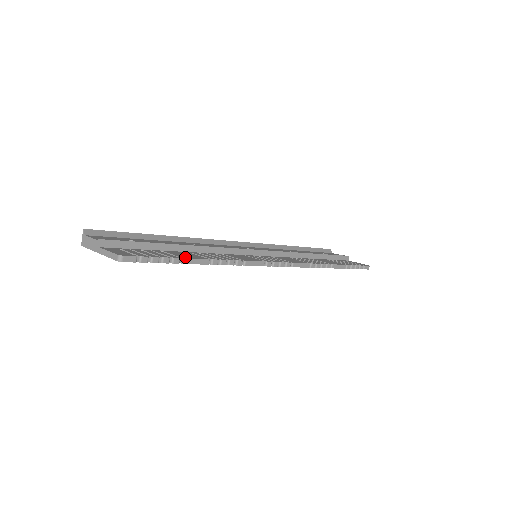
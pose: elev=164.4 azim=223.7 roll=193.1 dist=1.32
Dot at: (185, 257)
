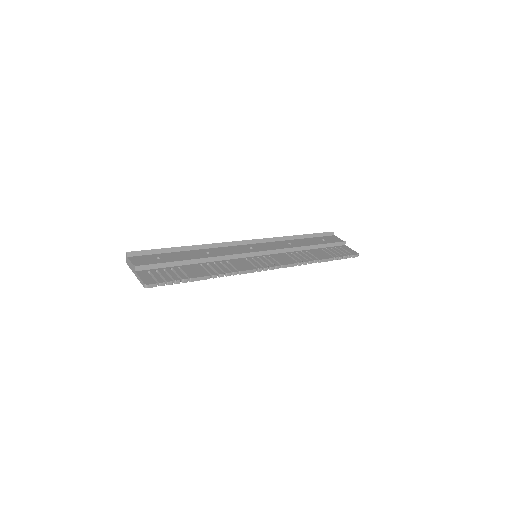
Dot at: (192, 276)
